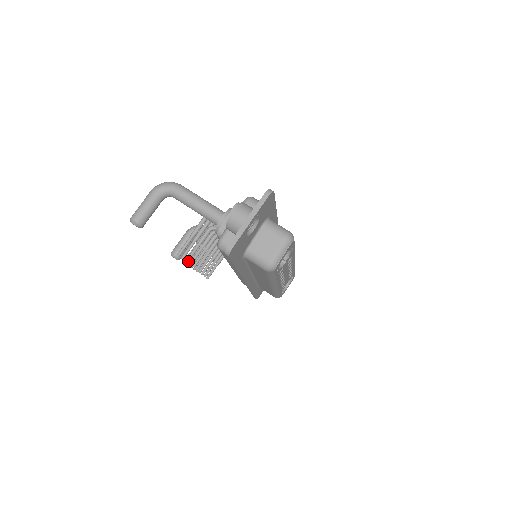
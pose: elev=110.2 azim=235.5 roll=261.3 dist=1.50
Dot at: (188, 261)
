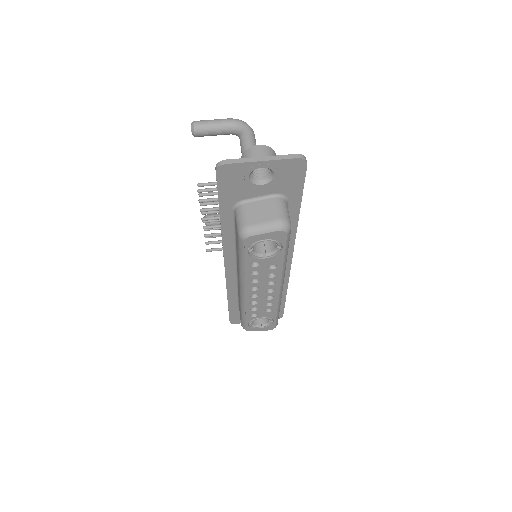
Dot at: (198, 191)
